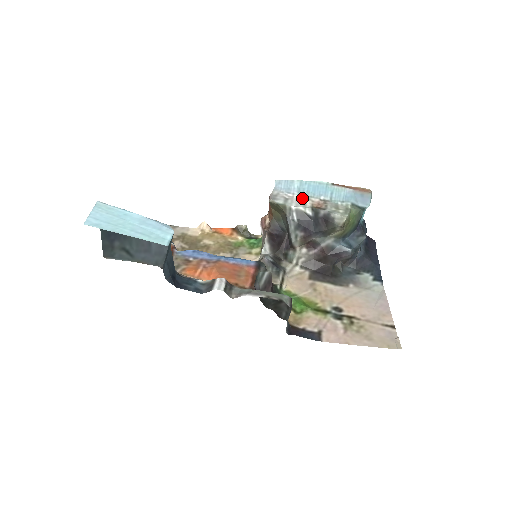
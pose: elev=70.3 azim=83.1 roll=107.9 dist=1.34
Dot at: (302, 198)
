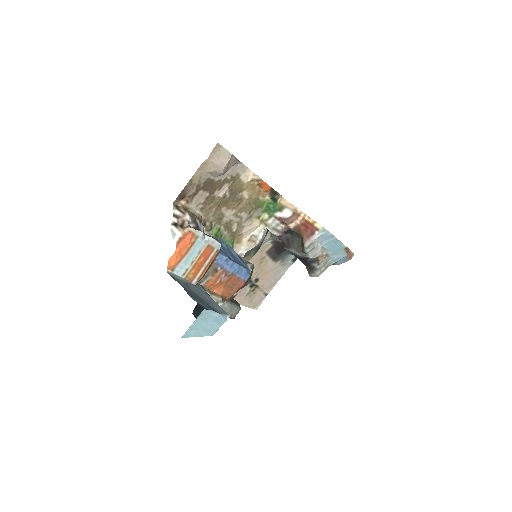
Dot at: (321, 250)
